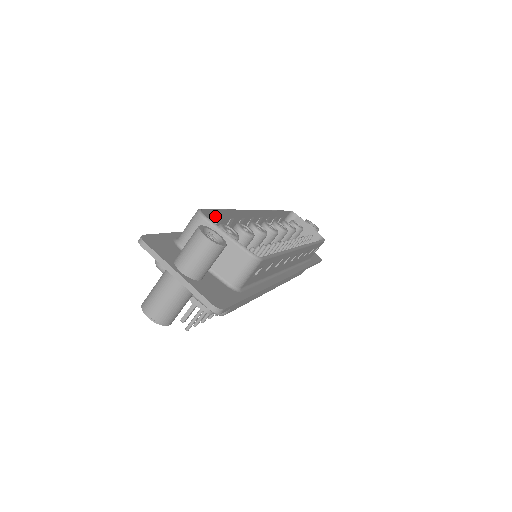
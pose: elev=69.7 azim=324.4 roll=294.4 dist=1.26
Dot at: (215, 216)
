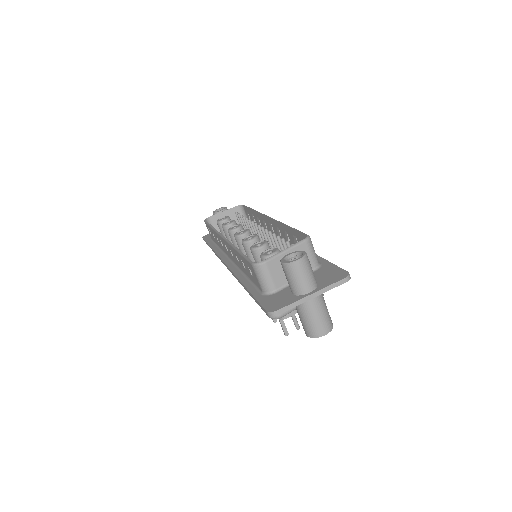
Dot at: occluded
